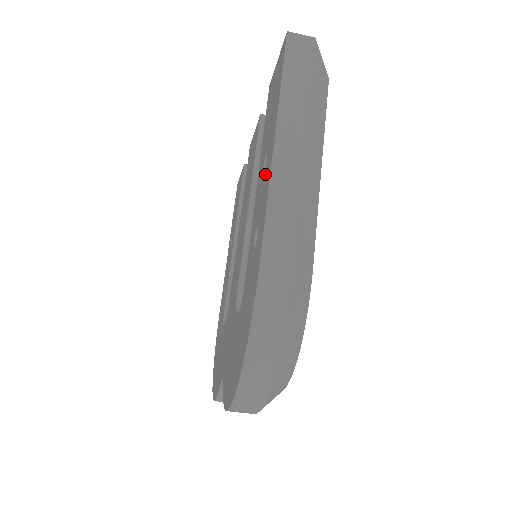
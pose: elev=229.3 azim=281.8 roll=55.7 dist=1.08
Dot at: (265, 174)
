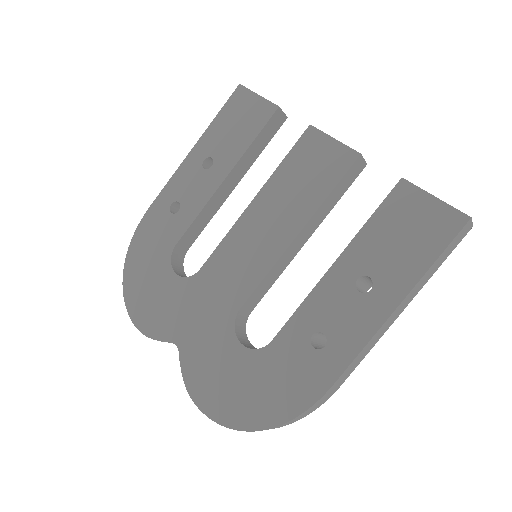
Dot at: (361, 306)
